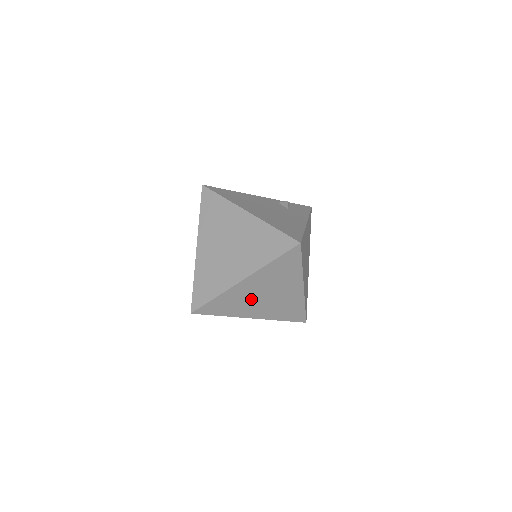
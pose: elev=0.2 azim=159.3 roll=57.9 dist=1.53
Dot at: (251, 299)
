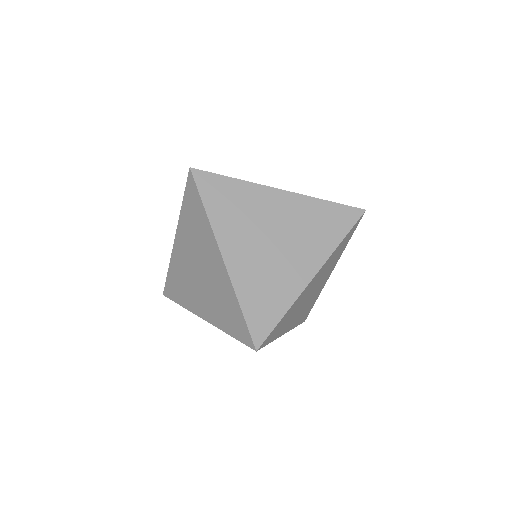
Dot at: (301, 304)
